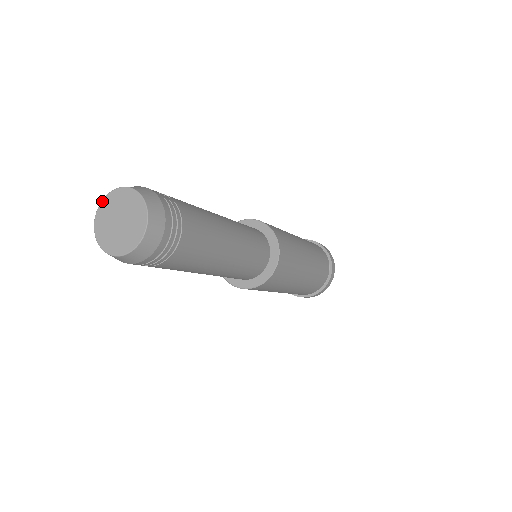
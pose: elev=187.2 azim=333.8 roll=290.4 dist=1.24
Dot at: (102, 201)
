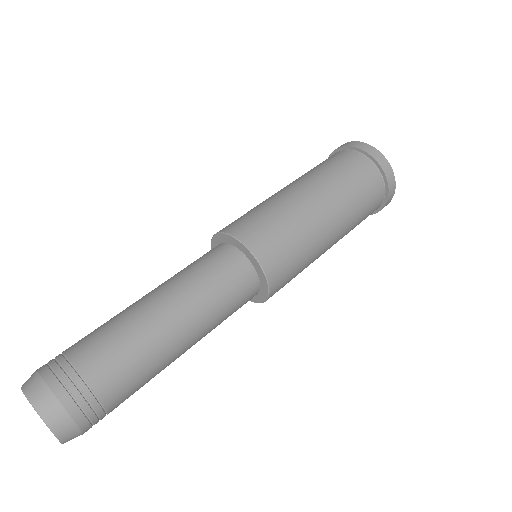
Dot at: occluded
